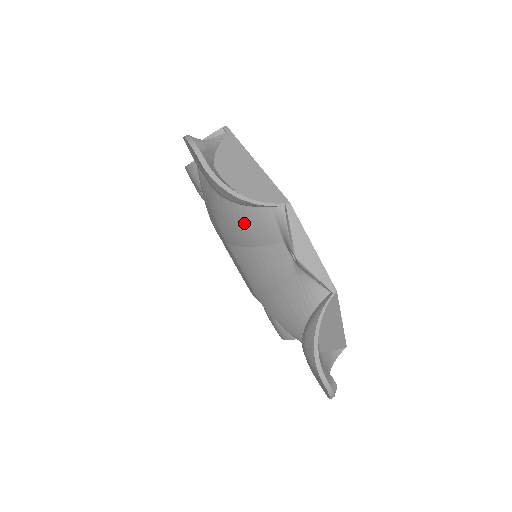
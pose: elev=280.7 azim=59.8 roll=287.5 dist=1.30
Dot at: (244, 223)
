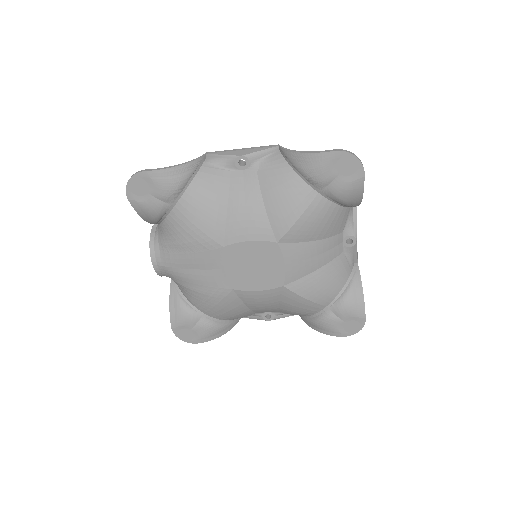
Dot at: (205, 193)
